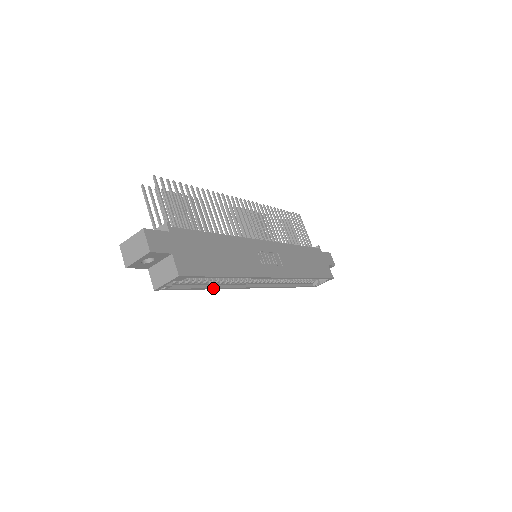
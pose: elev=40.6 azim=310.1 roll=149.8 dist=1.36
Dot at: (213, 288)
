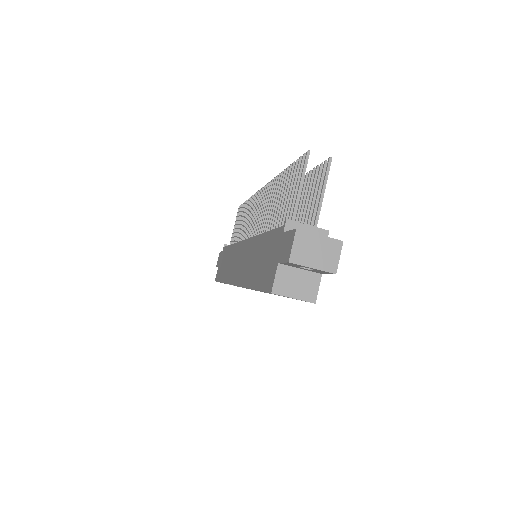
Dot at: occluded
